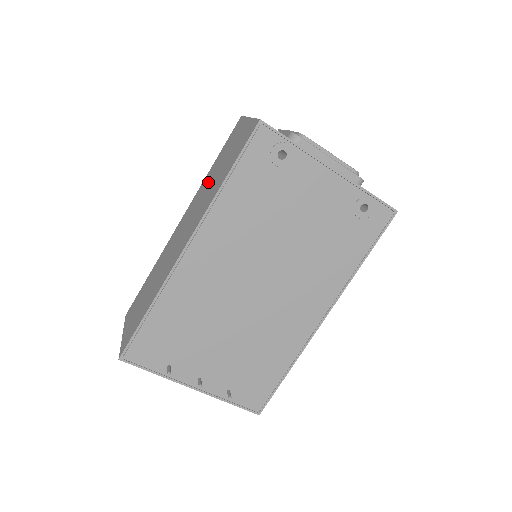
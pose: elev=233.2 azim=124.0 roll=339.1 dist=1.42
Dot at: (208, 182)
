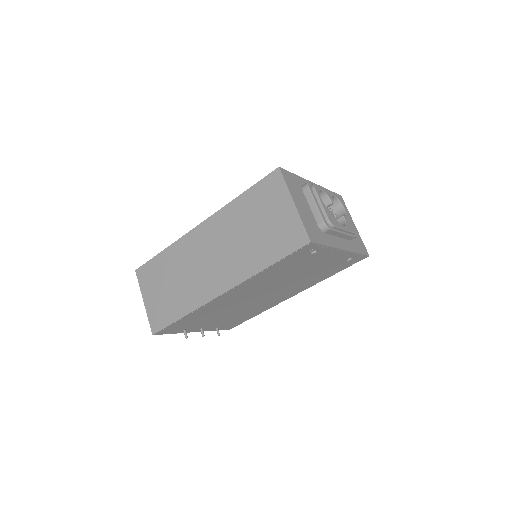
Dot at: (238, 225)
